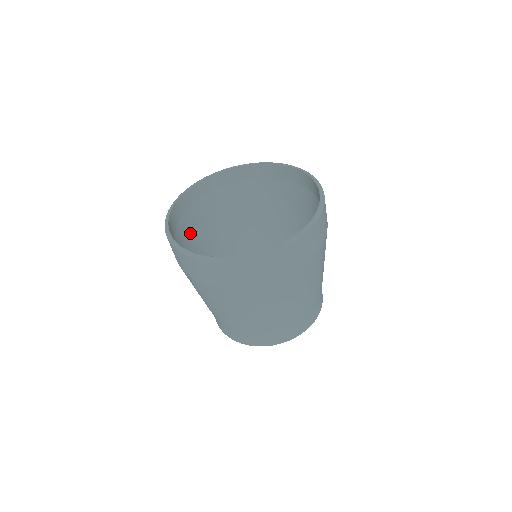
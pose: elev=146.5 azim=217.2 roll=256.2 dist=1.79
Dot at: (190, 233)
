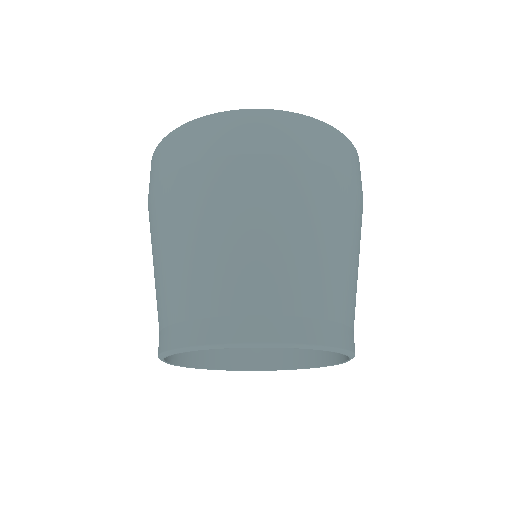
Dot at: occluded
